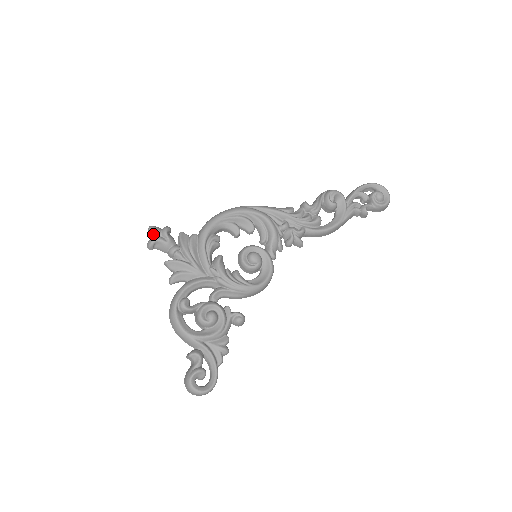
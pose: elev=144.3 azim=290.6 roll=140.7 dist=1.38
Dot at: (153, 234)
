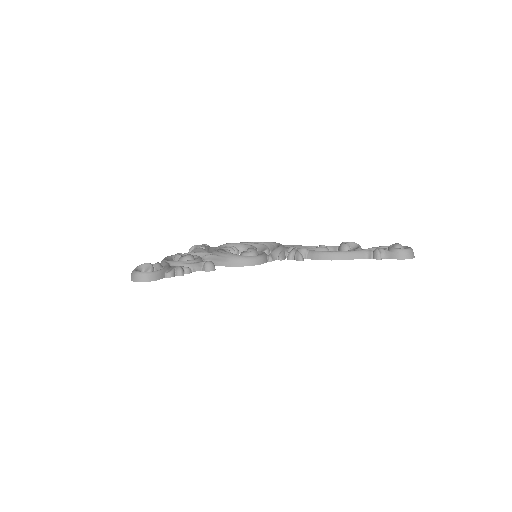
Dot at: occluded
